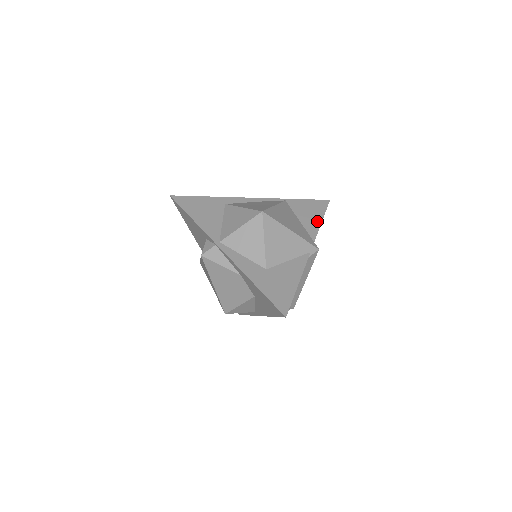
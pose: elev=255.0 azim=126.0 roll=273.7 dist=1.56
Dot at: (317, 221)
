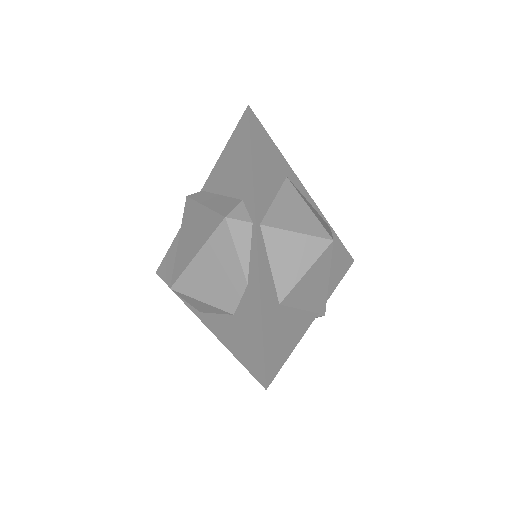
Dot at: (338, 278)
